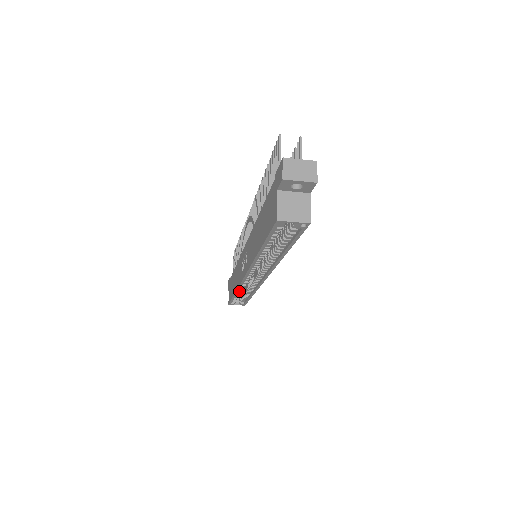
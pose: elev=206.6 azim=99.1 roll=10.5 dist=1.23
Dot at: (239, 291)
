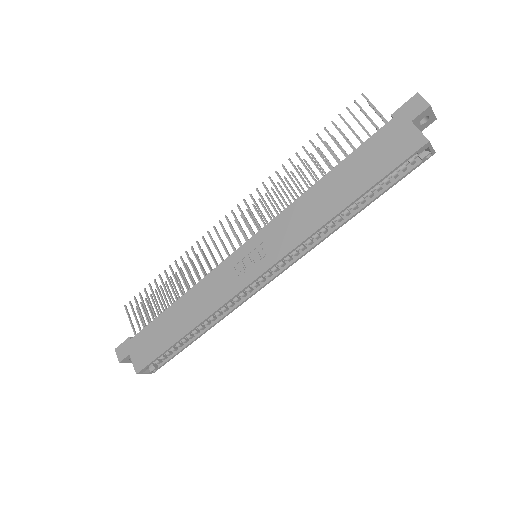
Dot at: (195, 327)
